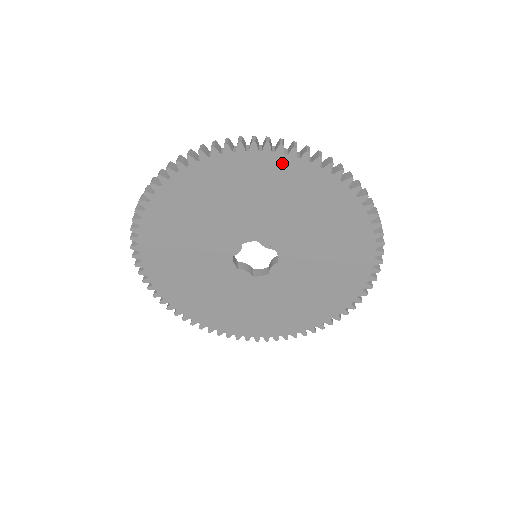
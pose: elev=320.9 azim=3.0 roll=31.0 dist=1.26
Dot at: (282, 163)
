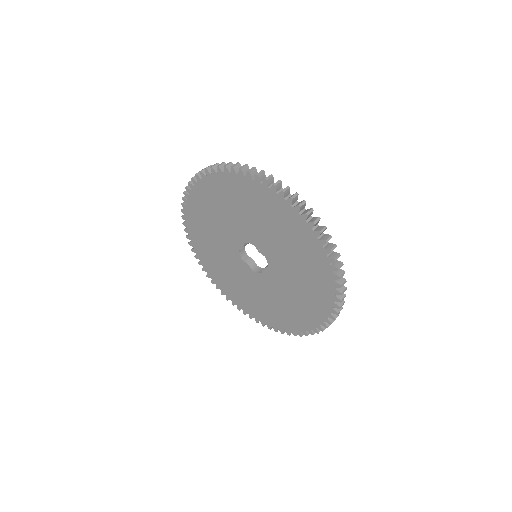
Dot at: (267, 193)
